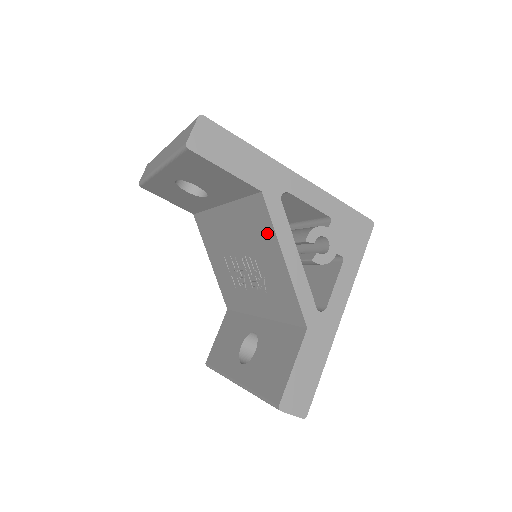
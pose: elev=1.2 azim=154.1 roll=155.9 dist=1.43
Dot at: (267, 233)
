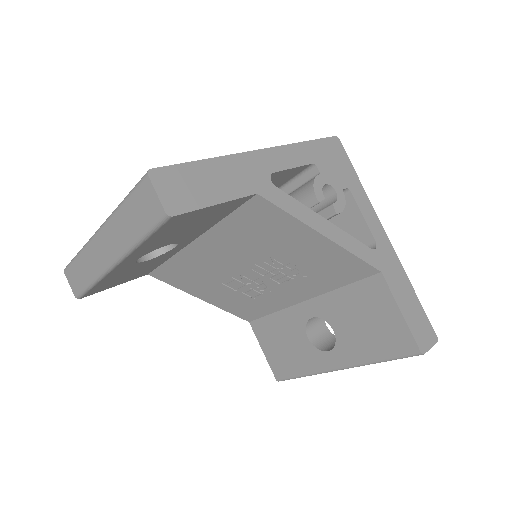
Dot at: (284, 227)
